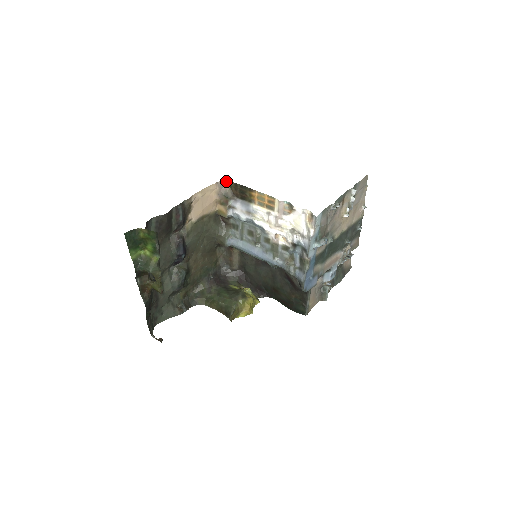
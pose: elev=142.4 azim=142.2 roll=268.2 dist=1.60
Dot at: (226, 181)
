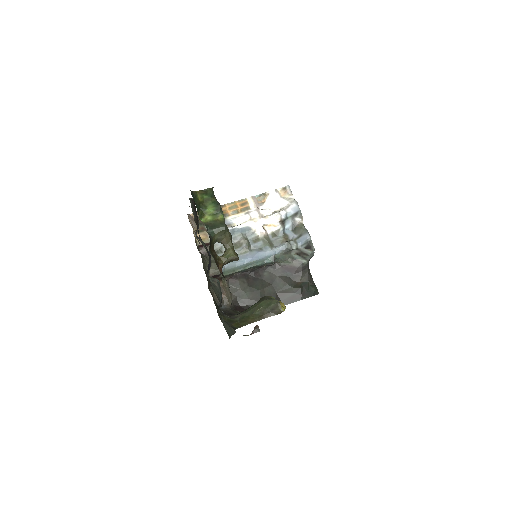
Dot at: (191, 214)
